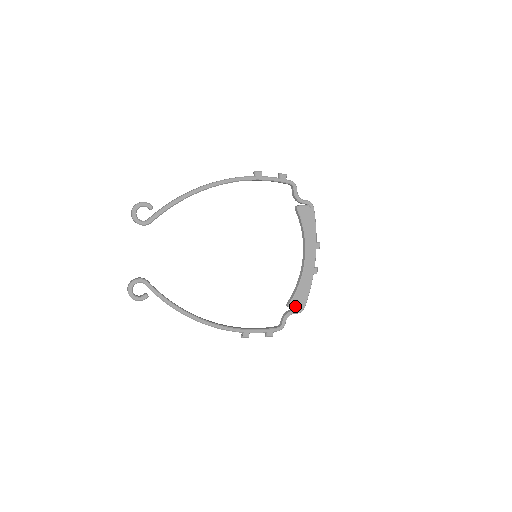
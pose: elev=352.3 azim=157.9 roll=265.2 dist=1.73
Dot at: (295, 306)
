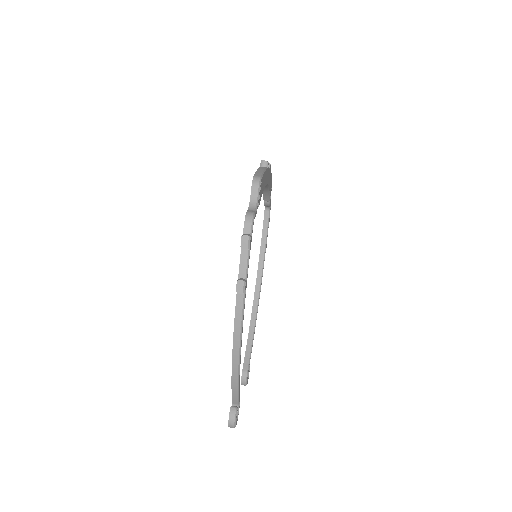
Dot at: (270, 193)
